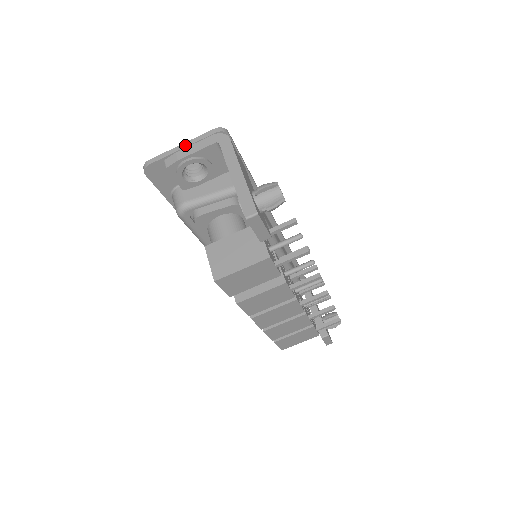
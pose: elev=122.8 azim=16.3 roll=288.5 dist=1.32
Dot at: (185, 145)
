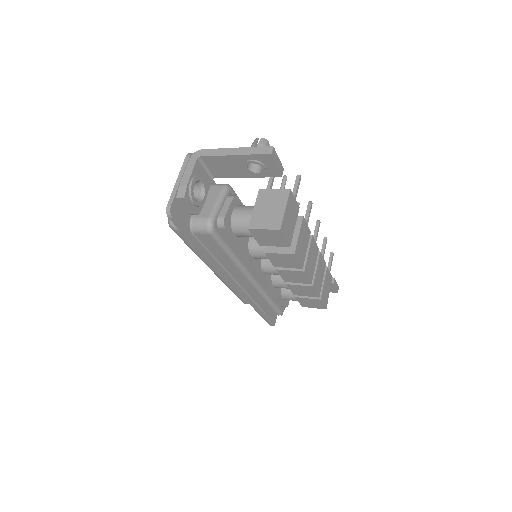
Dot at: (180, 178)
